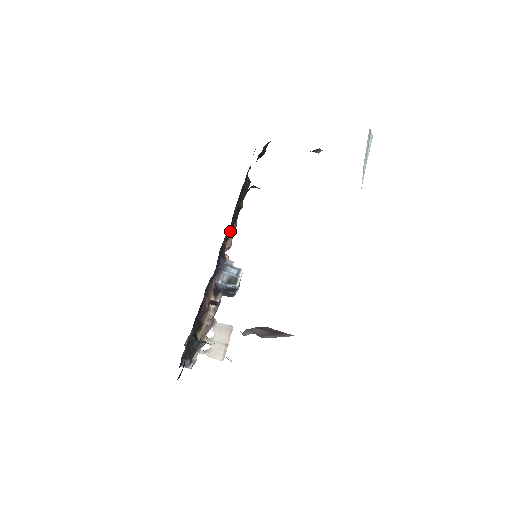
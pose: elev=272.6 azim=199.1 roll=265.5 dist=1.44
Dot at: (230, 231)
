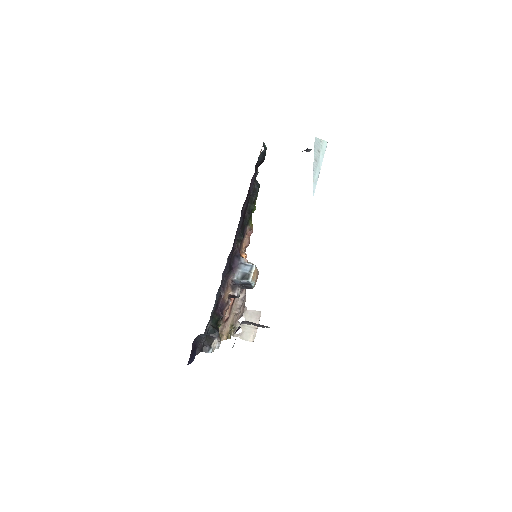
Dot at: (240, 234)
